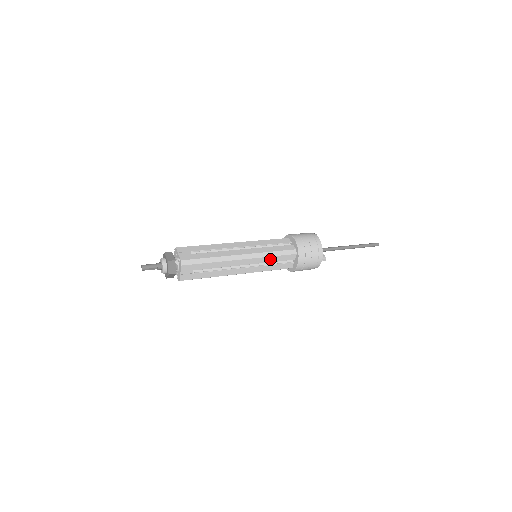
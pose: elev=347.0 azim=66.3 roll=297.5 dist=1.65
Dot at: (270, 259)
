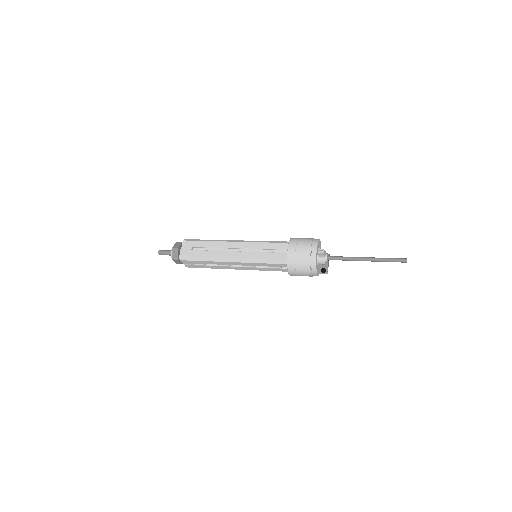
Dot at: (262, 246)
